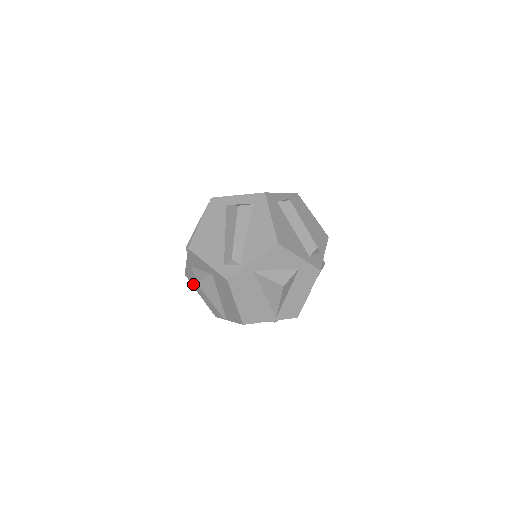
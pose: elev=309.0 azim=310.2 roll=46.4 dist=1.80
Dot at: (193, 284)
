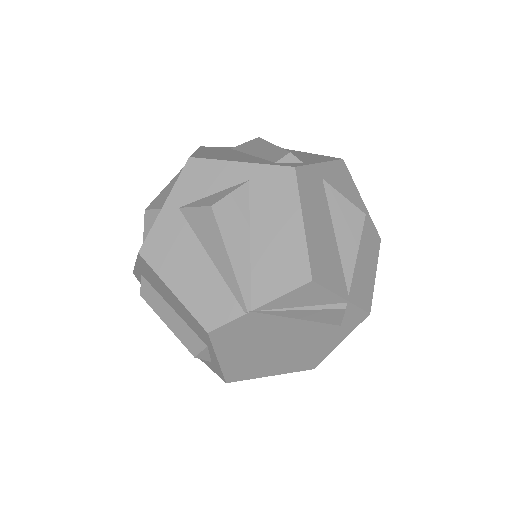
Dot at: (159, 265)
